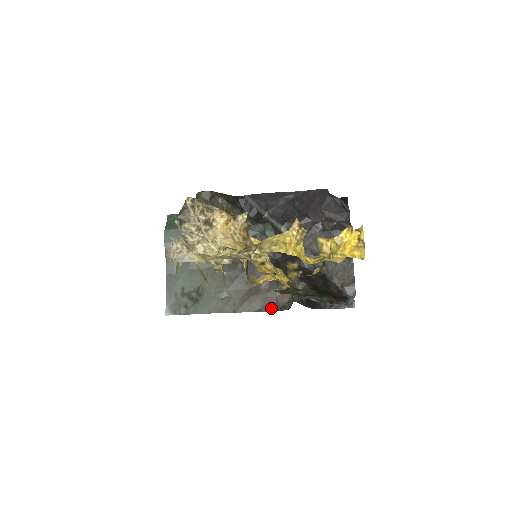
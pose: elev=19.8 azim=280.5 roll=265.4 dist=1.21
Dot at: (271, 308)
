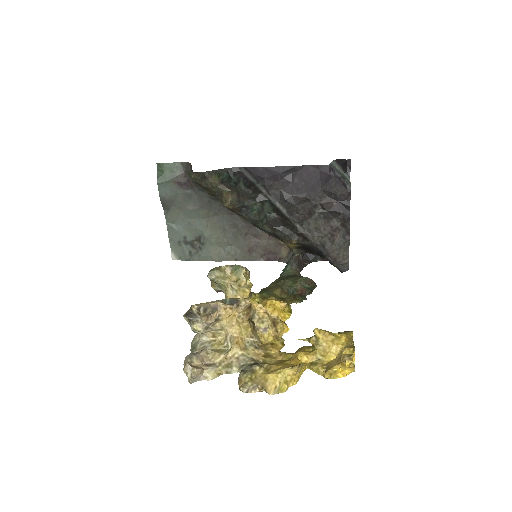
Dot at: (270, 258)
